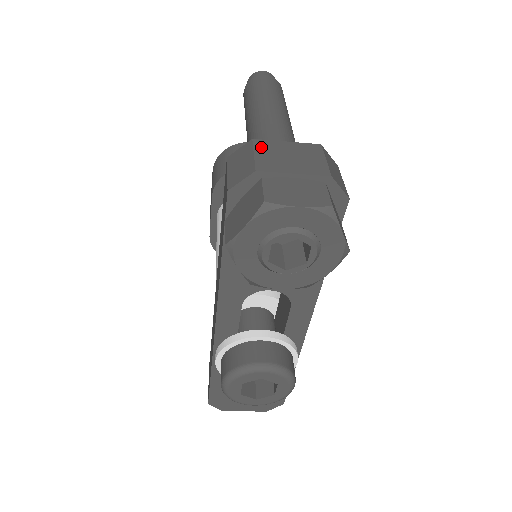
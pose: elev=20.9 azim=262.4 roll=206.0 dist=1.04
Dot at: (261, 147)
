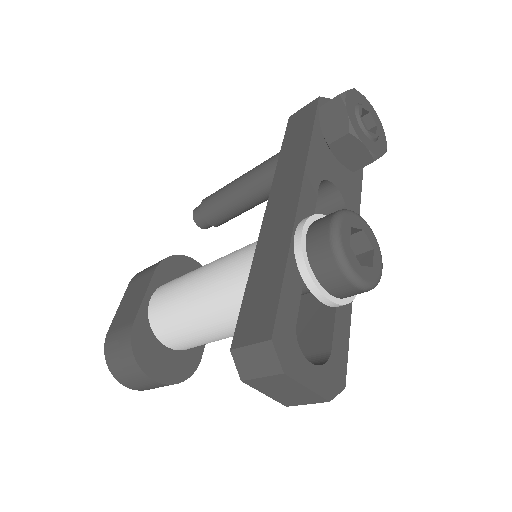
Dot at: occluded
